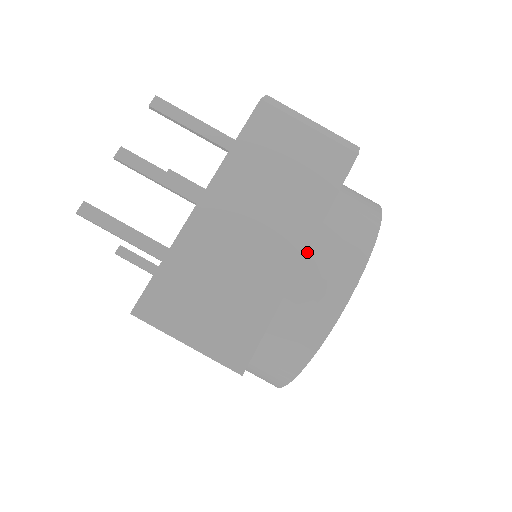
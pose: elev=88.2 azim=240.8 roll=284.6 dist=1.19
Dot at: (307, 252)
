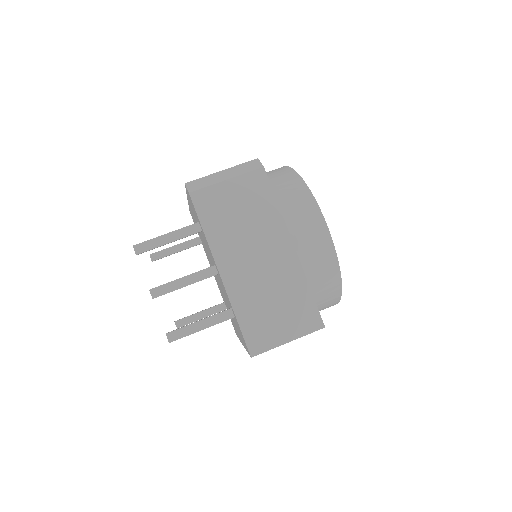
Dot at: (292, 242)
